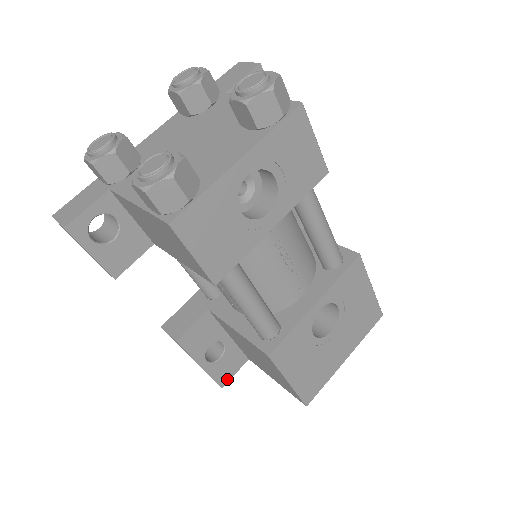
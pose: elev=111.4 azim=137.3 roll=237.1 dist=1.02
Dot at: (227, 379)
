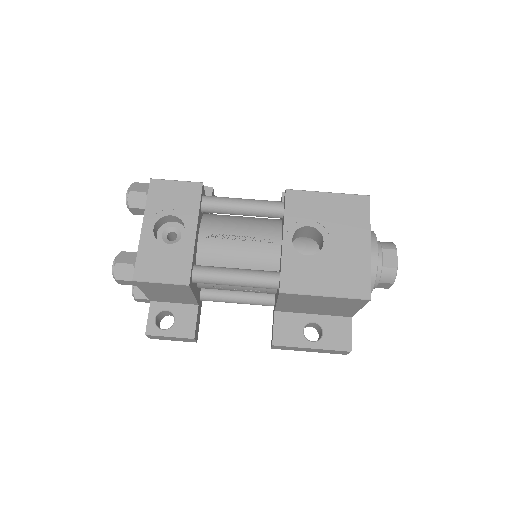
Dot at: (348, 343)
